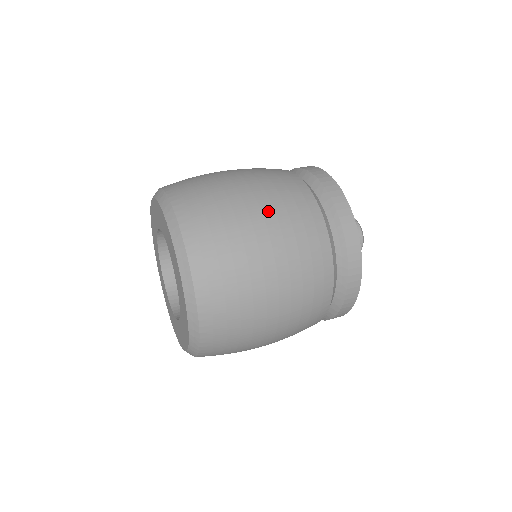
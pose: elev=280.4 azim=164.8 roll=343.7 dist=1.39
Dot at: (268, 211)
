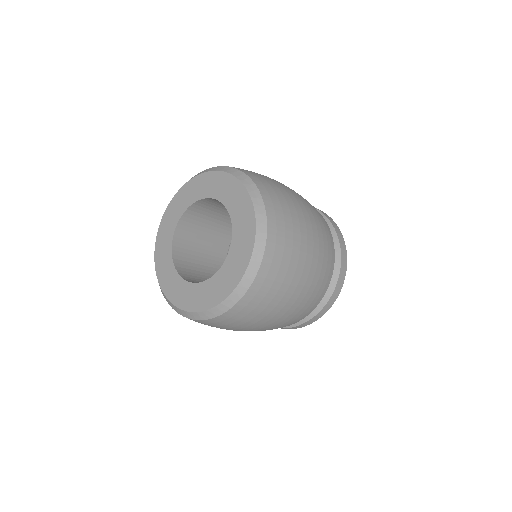
Dot at: (309, 283)
